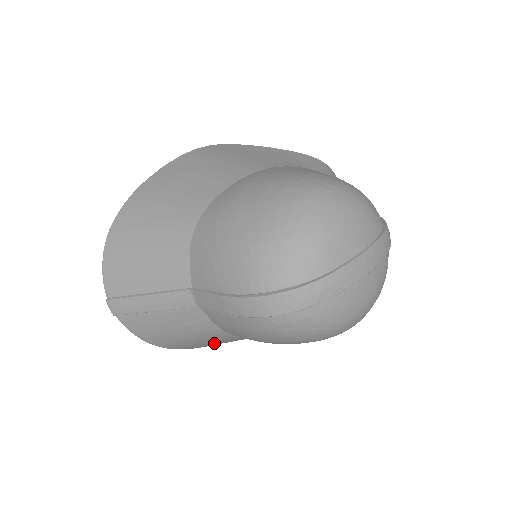
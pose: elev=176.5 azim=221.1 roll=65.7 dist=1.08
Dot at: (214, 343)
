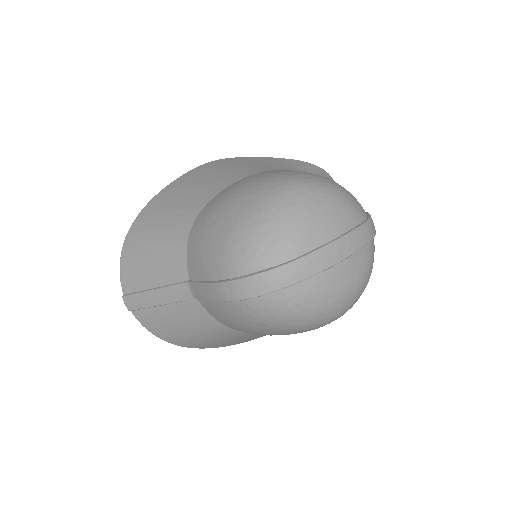
Dot at: (220, 340)
